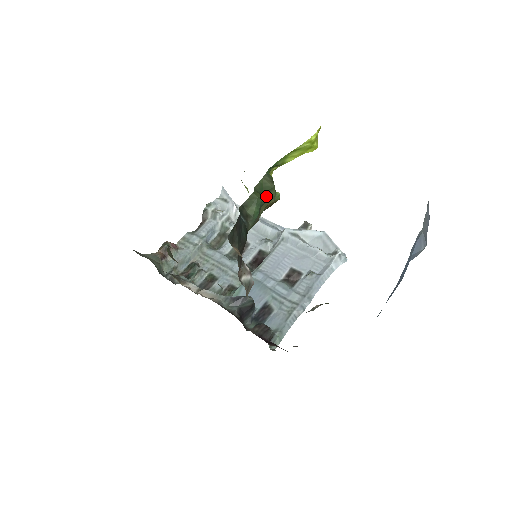
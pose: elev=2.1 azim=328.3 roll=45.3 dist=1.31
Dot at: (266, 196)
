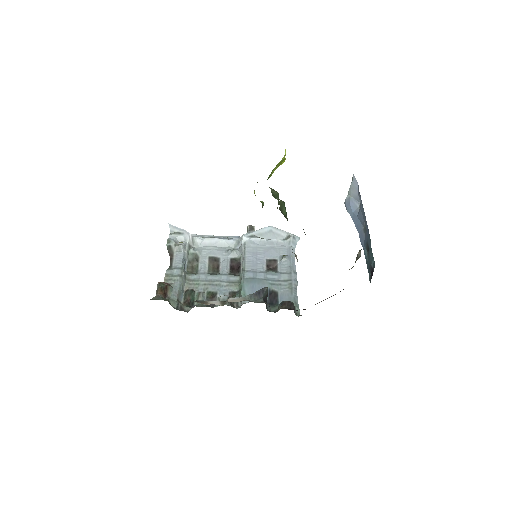
Dot at: occluded
